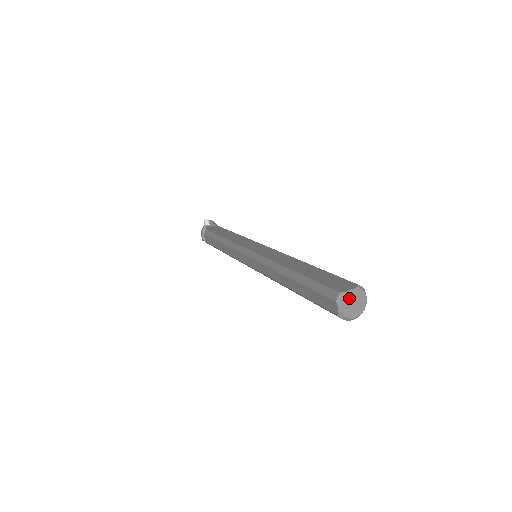
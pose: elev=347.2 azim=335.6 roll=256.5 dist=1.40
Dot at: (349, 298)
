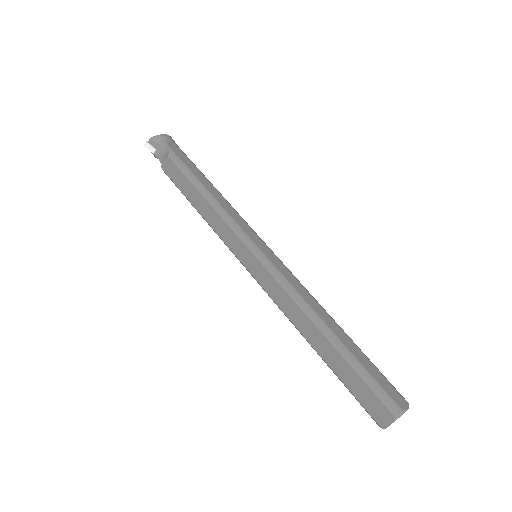
Dot at: occluded
